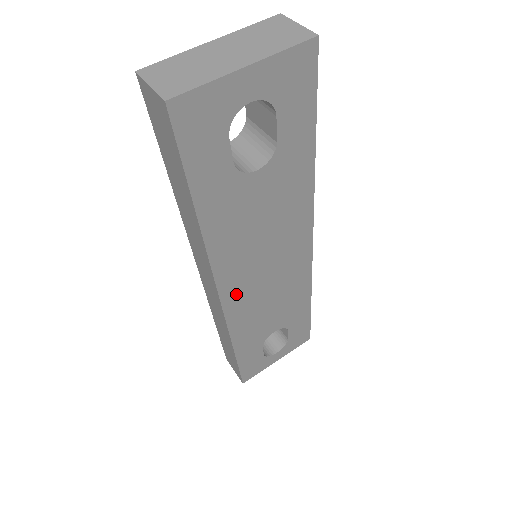
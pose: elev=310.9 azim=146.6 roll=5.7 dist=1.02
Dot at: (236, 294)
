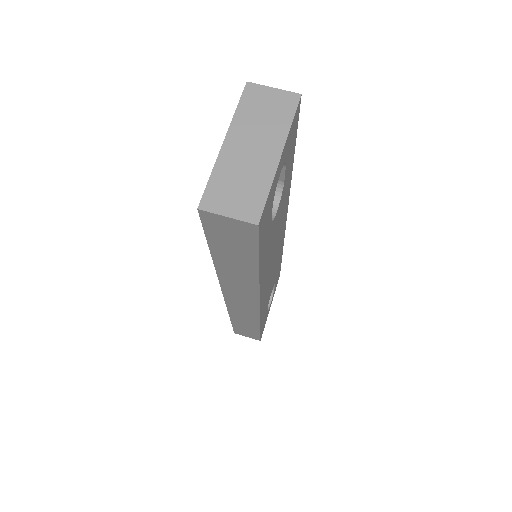
Dot at: (264, 294)
